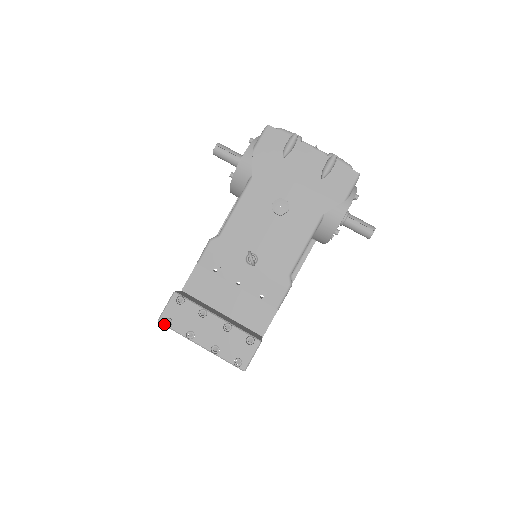
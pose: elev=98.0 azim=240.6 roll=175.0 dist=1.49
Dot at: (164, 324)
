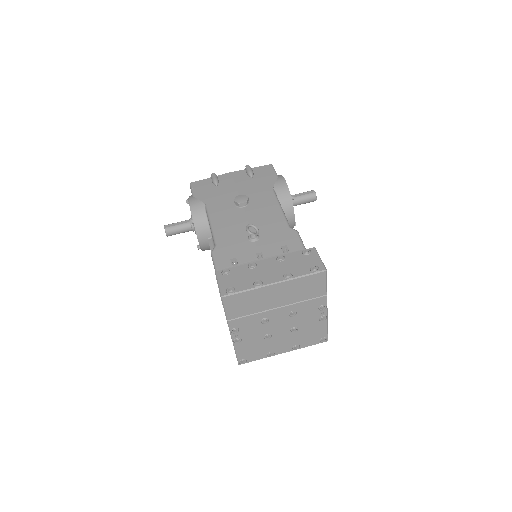
Dot at: (228, 294)
